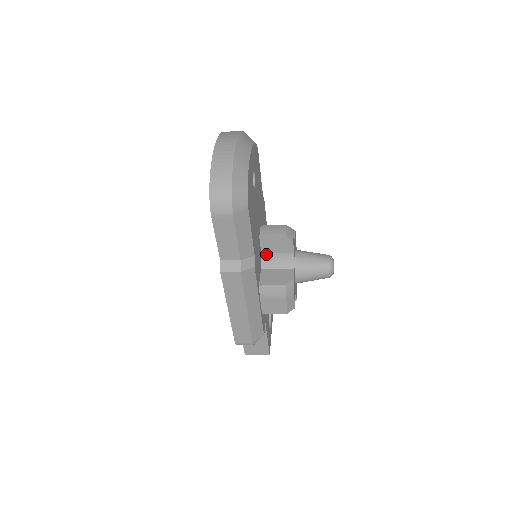
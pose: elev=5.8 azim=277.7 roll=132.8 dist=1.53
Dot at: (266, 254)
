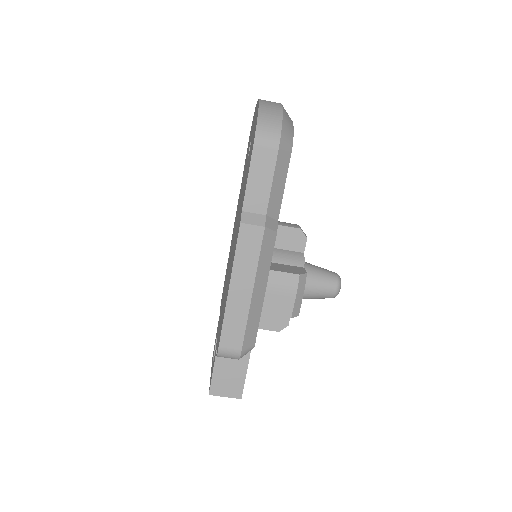
Dot at: occluded
